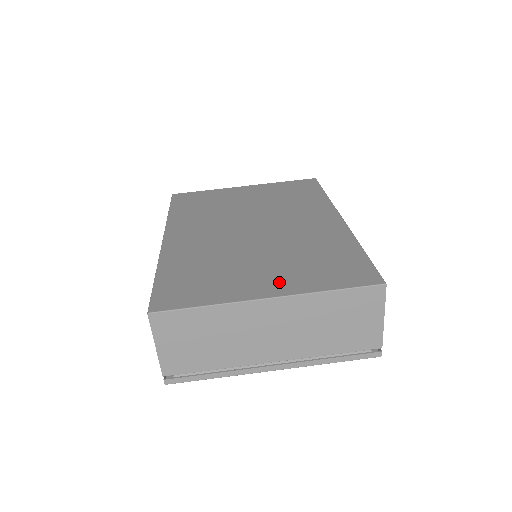
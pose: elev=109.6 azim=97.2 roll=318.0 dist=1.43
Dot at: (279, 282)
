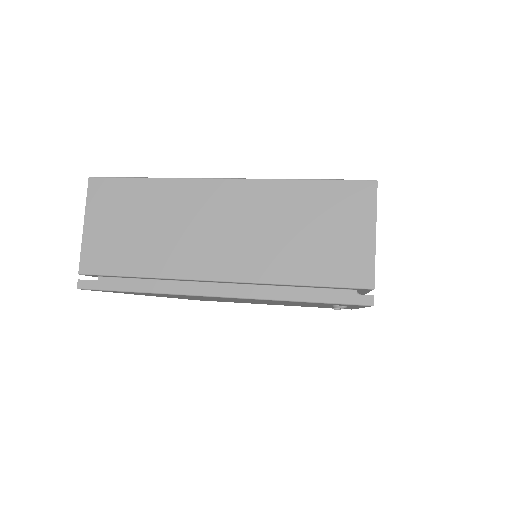
Dot at: occluded
